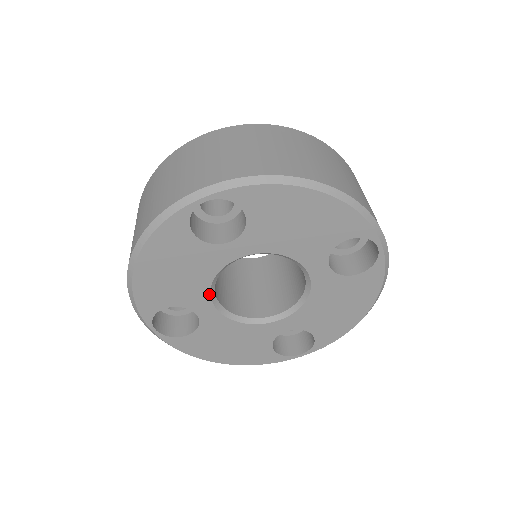
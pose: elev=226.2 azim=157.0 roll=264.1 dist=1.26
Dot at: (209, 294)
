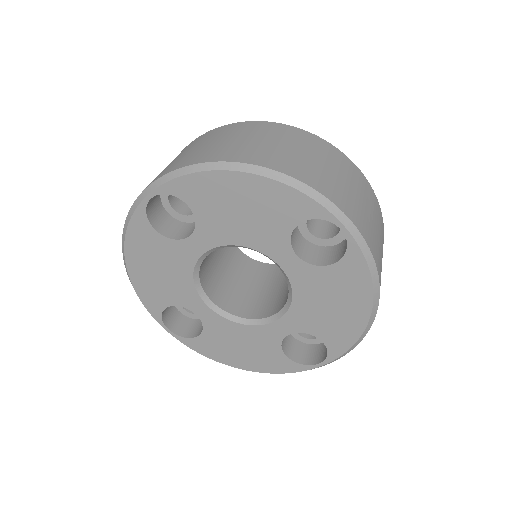
Dot at: (196, 292)
